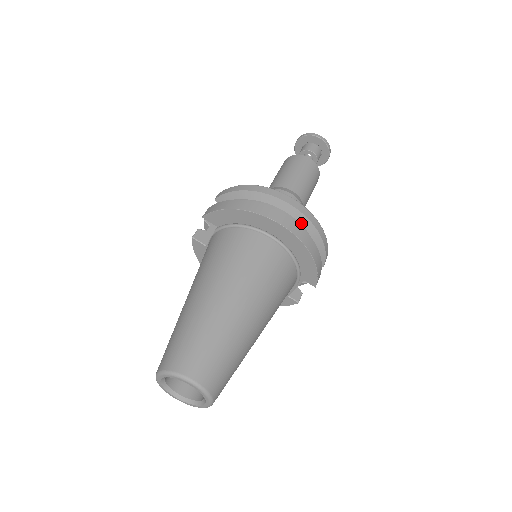
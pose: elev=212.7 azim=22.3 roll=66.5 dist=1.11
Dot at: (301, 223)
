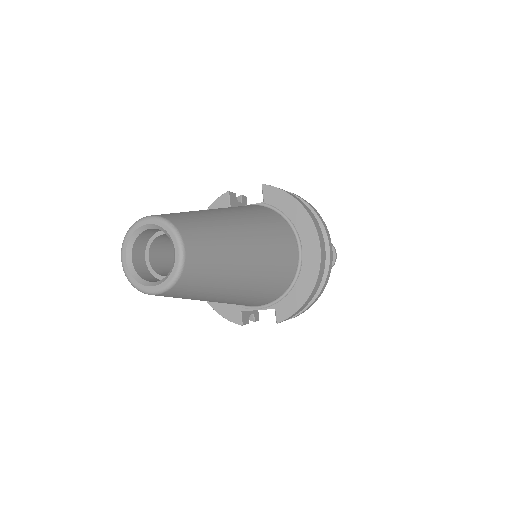
Dot at: occluded
